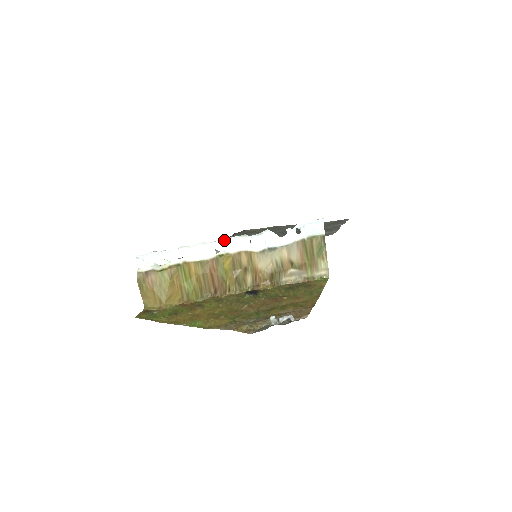
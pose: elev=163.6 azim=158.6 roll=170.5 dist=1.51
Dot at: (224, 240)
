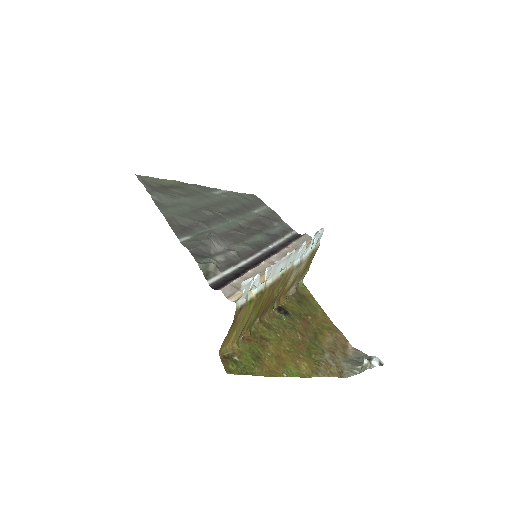
Dot at: (289, 256)
